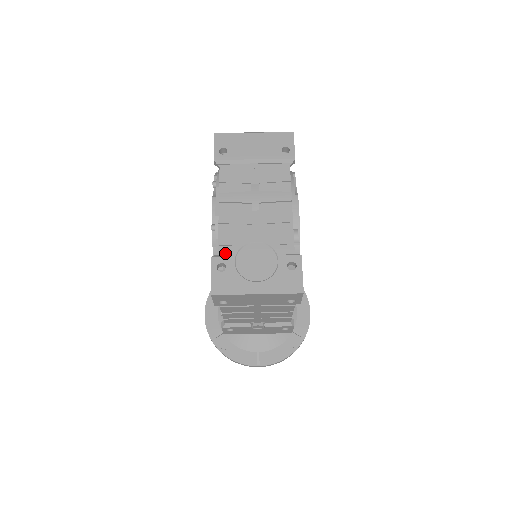
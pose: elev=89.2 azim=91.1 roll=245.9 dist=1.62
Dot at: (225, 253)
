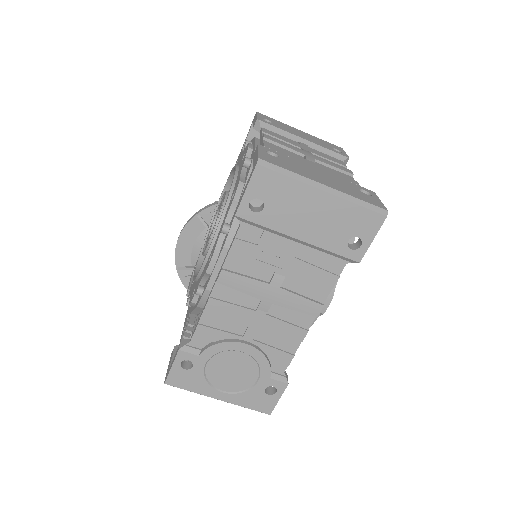
Dot at: (199, 346)
